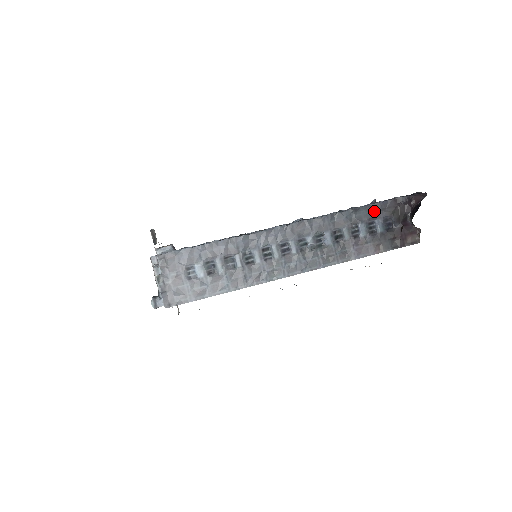
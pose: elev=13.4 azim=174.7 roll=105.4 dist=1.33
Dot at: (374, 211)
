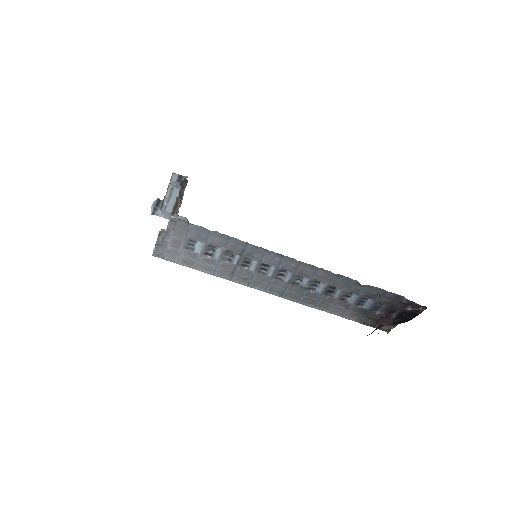
Dot at: (374, 293)
